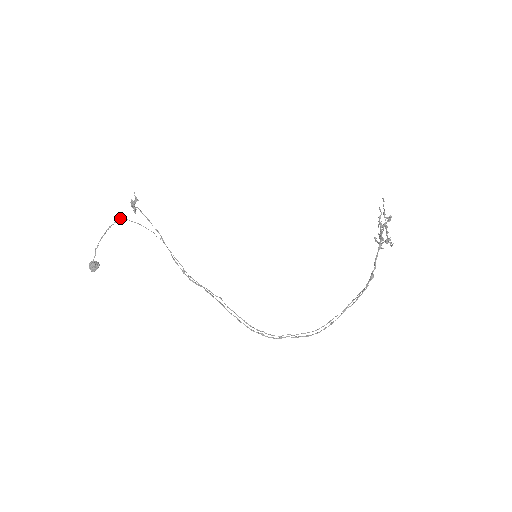
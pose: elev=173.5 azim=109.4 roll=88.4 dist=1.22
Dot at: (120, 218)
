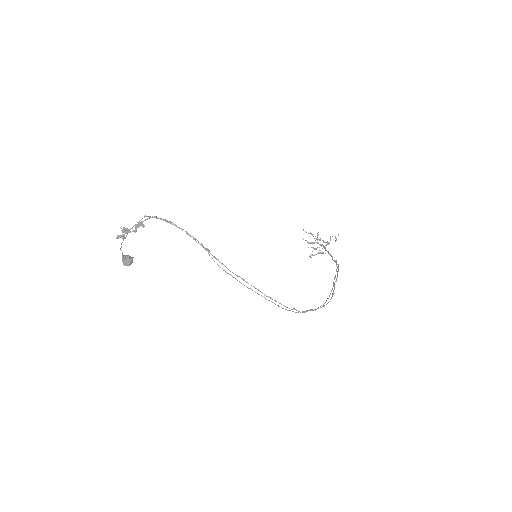
Dot at: occluded
